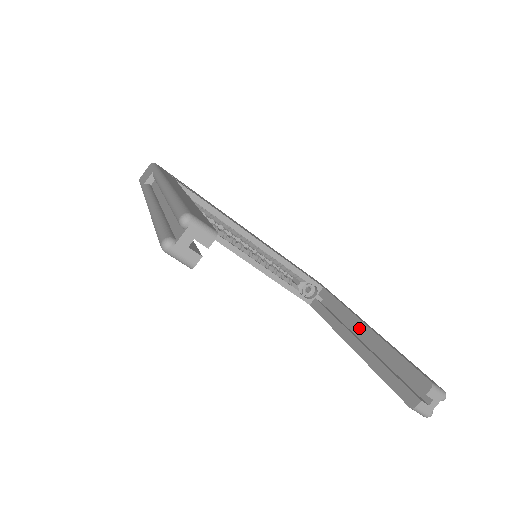
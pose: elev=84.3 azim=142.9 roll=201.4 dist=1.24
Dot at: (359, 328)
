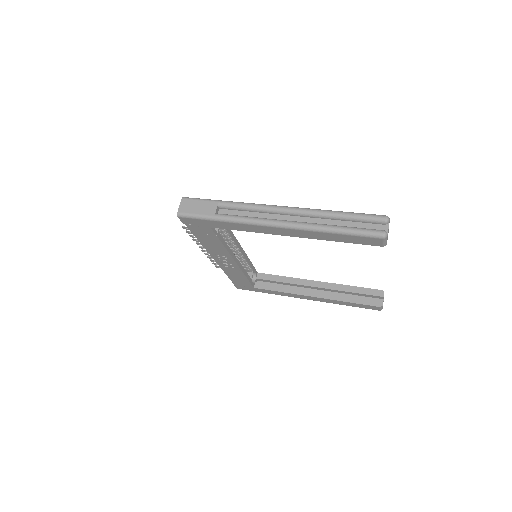
Dot at: (313, 285)
